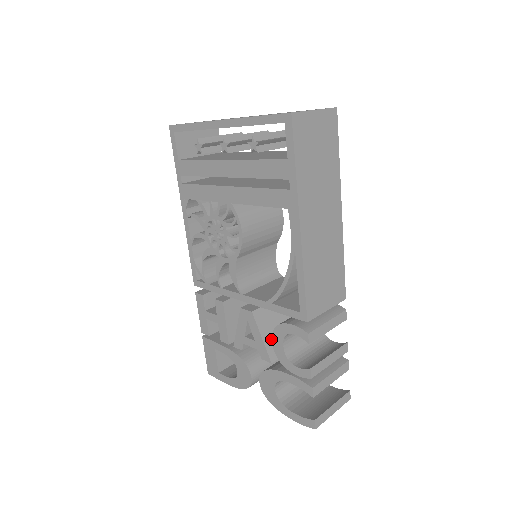
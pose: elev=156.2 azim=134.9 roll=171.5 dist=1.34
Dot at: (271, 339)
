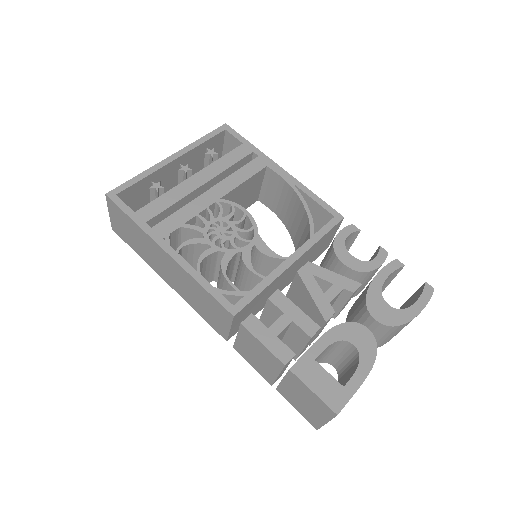
Dot at: occluded
